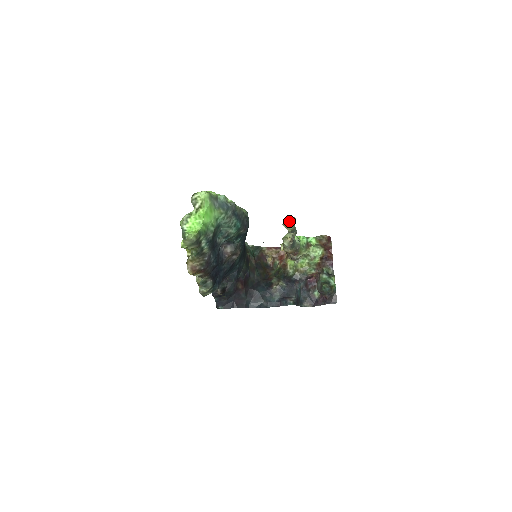
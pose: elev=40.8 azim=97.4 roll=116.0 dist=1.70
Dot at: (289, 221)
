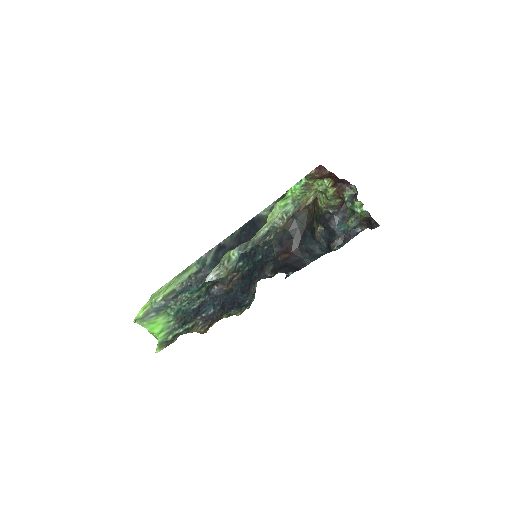
Dot at: occluded
